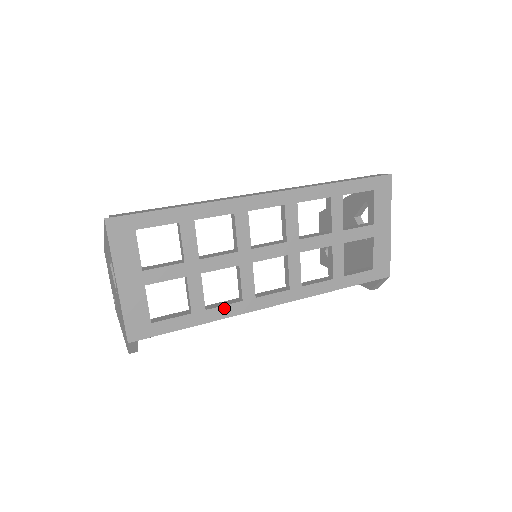
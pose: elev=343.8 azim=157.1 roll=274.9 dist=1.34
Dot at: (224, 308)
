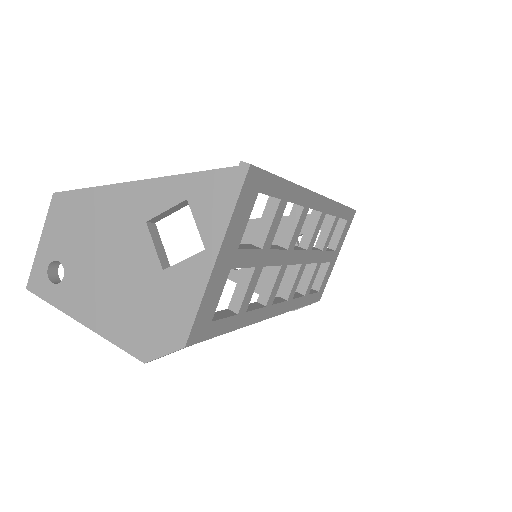
Dot at: (255, 312)
